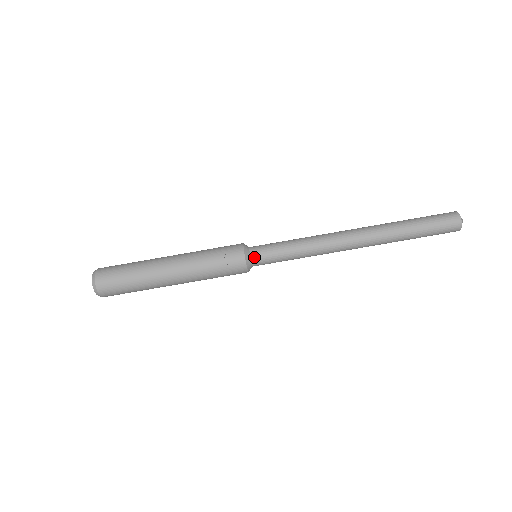
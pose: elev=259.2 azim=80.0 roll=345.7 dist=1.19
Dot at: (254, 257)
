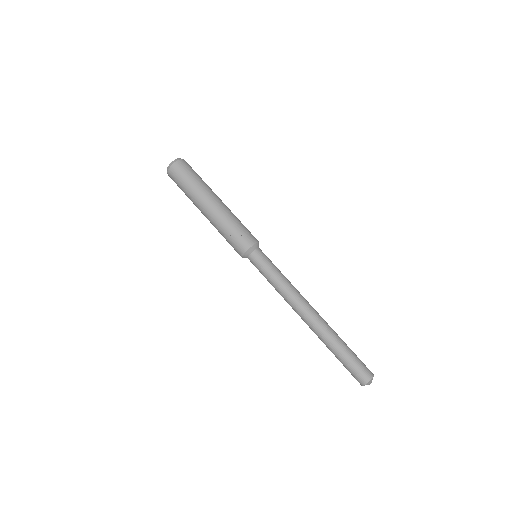
Dot at: (253, 255)
